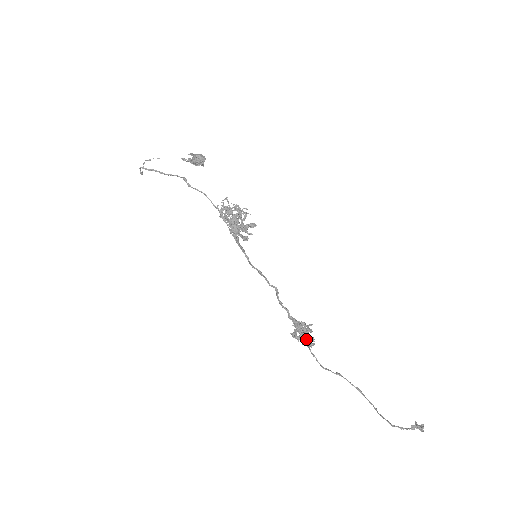
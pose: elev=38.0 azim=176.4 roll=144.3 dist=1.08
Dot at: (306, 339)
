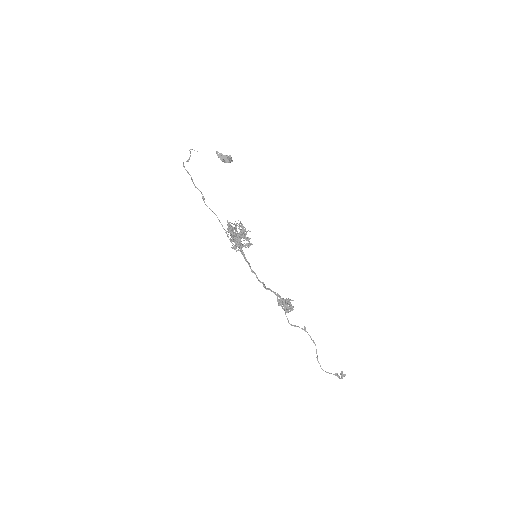
Dot at: (285, 308)
